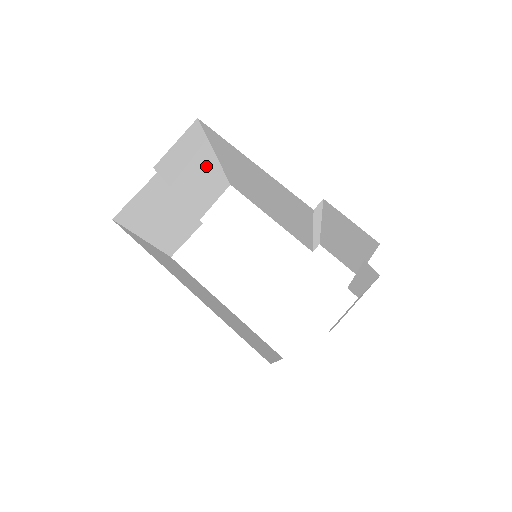
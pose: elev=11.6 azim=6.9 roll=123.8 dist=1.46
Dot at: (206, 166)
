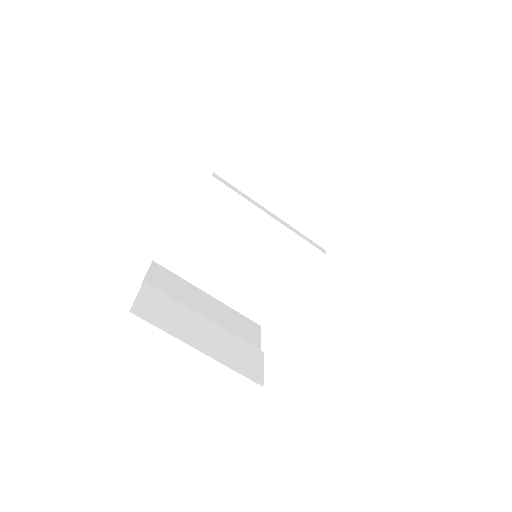
Dot at: (205, 300)
